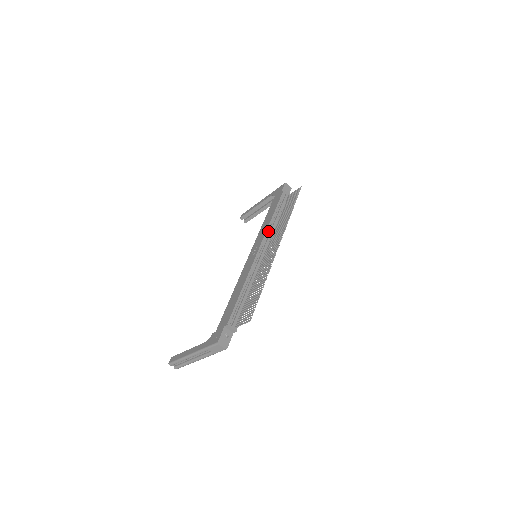
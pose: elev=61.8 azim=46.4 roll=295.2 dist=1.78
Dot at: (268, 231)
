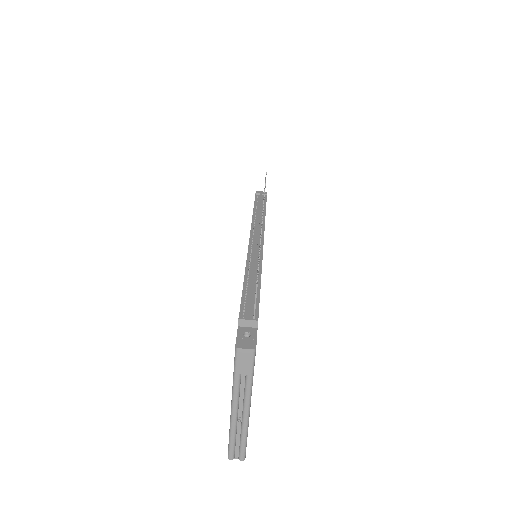
Dot at: (254, 226)
